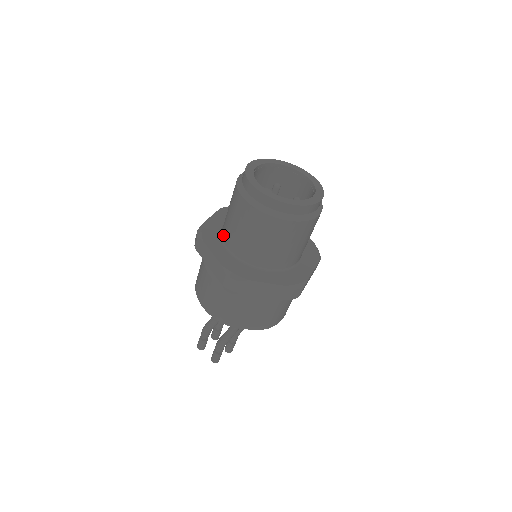
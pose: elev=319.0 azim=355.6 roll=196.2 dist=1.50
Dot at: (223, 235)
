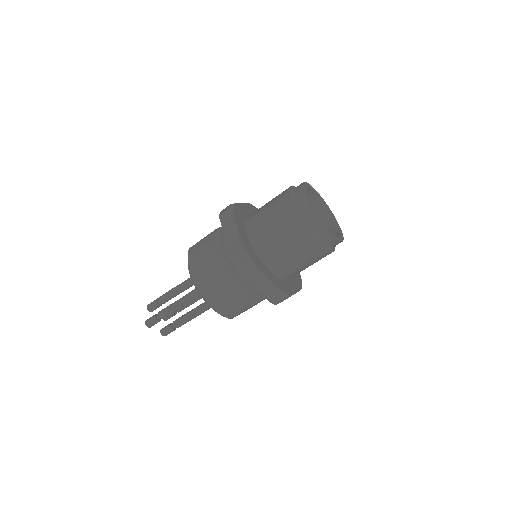
Dot at: (263, 254)
